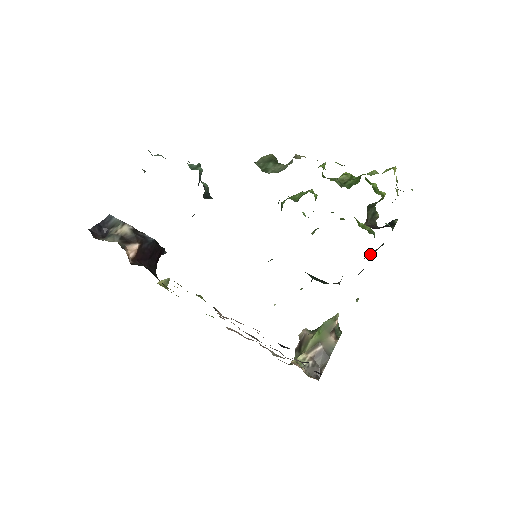
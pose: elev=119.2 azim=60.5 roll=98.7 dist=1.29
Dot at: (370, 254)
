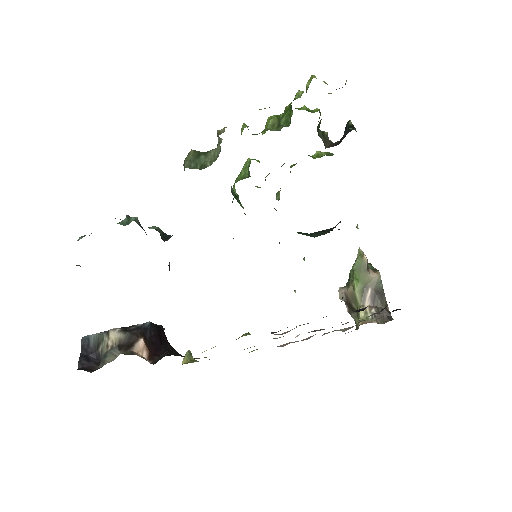
Dot at: occluded
